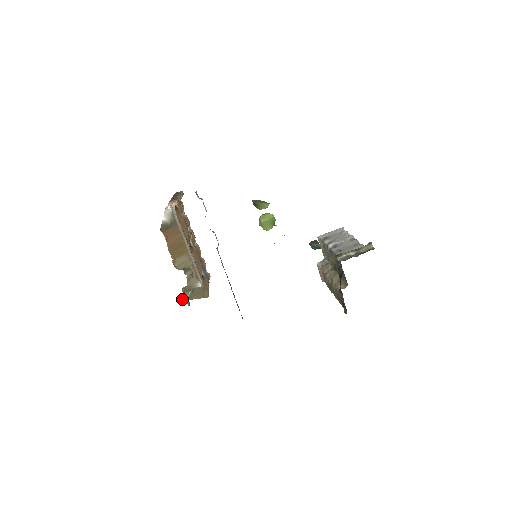
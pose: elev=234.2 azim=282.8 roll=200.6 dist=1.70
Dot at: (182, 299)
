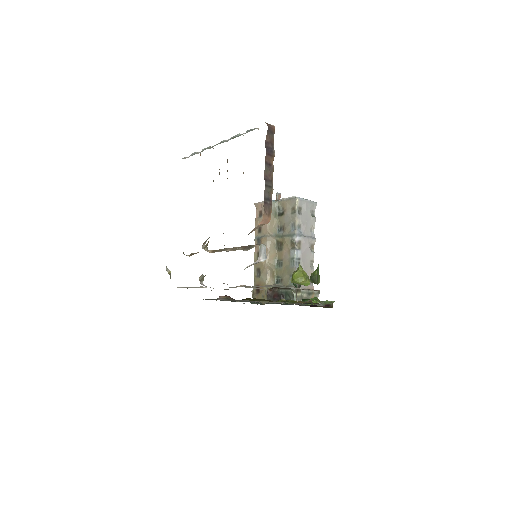
Dot at: (167, 268)
